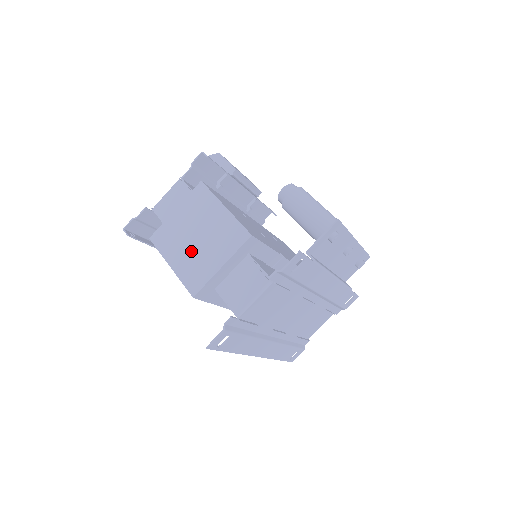
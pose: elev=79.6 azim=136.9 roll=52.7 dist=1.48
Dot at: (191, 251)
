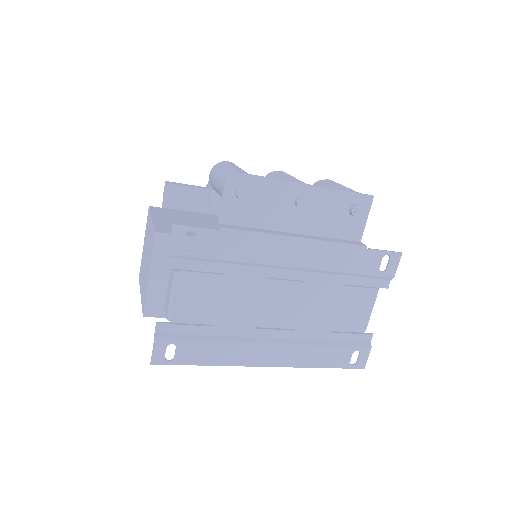
Dot at: (144, 273)
